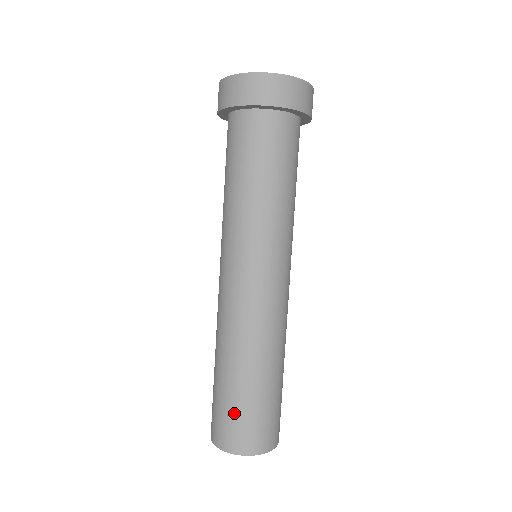
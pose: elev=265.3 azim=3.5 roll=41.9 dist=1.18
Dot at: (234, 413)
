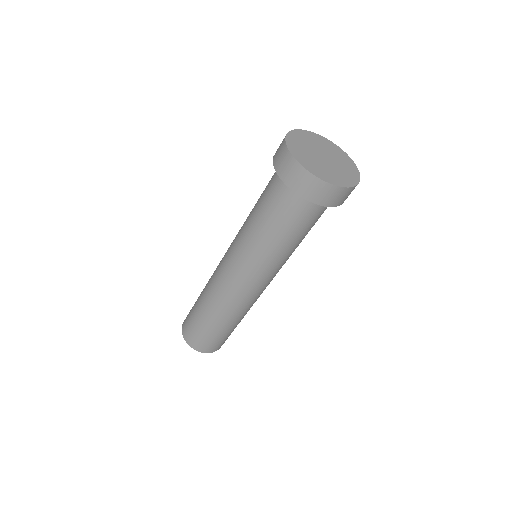
Dot at: (192, 321)
